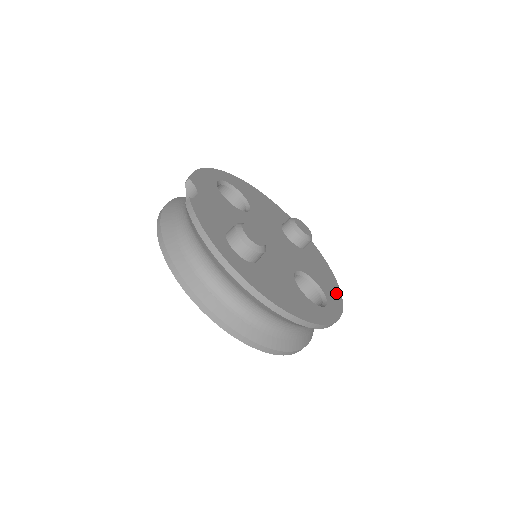
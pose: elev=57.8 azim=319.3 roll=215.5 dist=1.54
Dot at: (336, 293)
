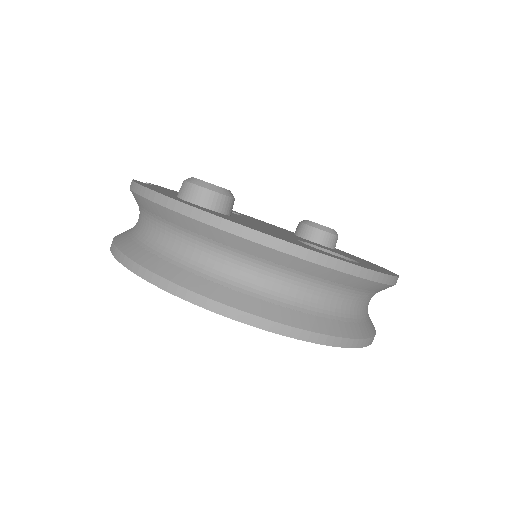
Dot at: occluded
